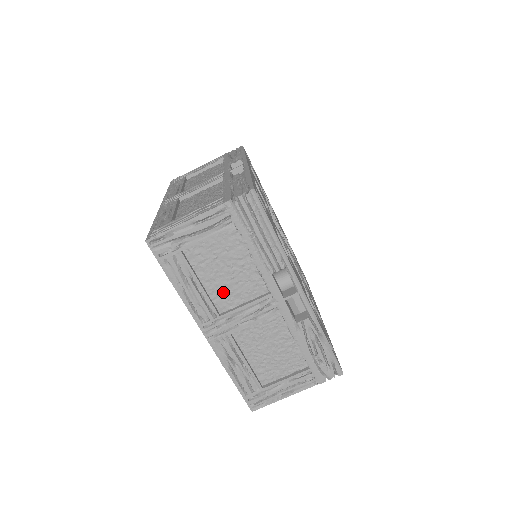
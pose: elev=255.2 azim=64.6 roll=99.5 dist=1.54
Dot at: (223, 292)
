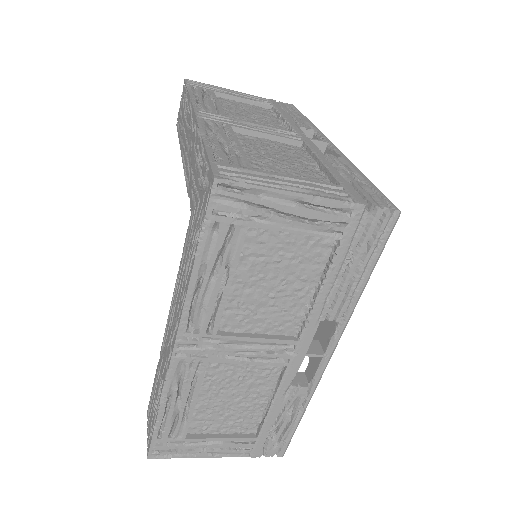
Dot at: (245, 307)
